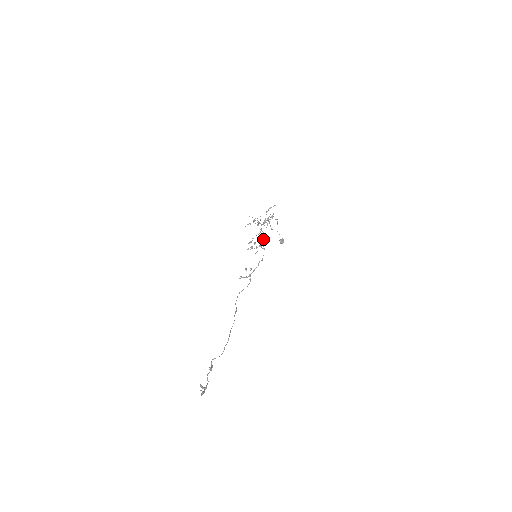
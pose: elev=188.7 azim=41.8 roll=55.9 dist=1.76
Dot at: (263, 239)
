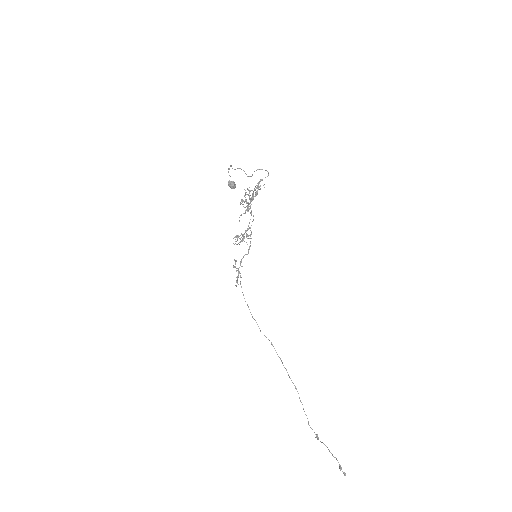
Dot at: occluded
